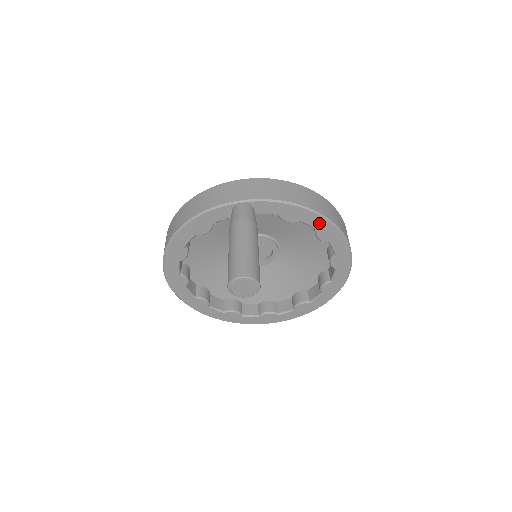
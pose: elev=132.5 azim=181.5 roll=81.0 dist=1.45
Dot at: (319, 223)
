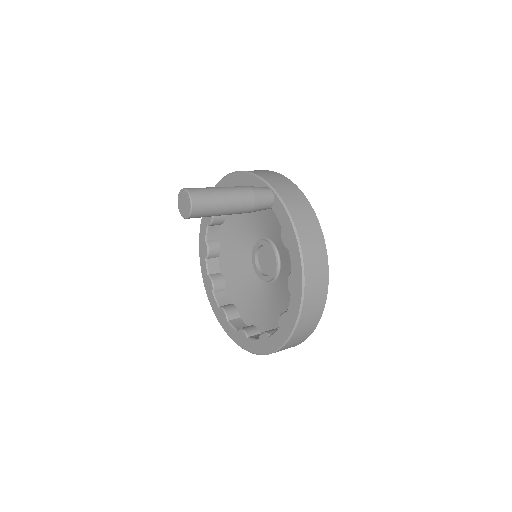
Dot at: (297, 267)
